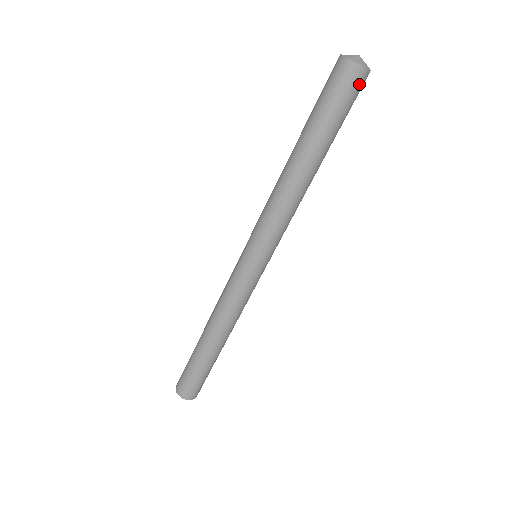
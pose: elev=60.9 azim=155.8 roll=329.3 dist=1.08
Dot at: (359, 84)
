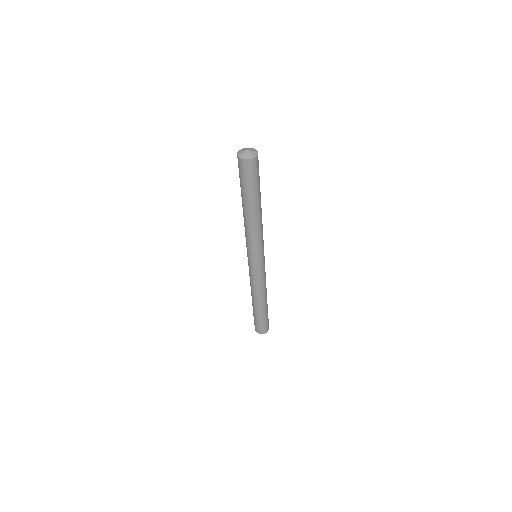
Dot at: (258, 162)
